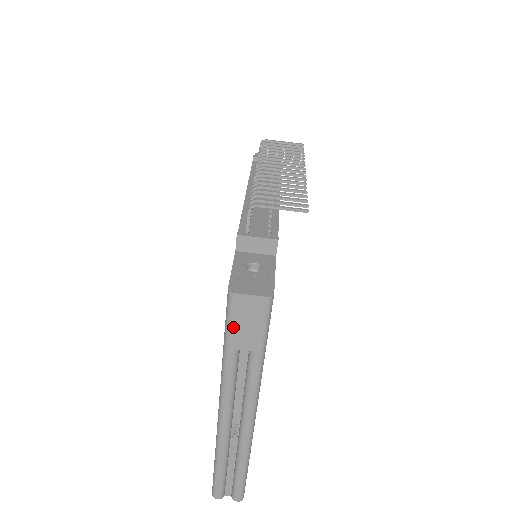
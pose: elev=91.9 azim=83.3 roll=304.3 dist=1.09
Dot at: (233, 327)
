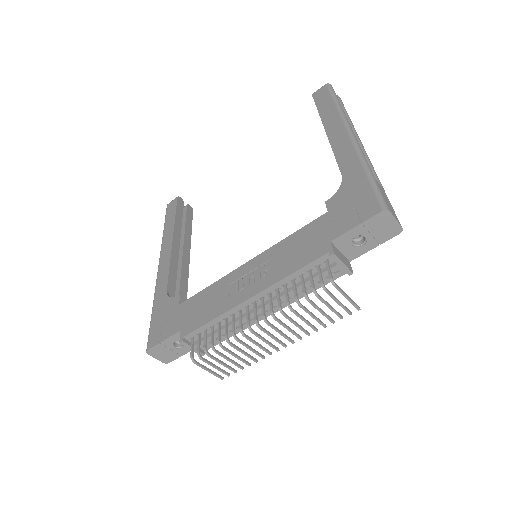
Dot at: occluded
